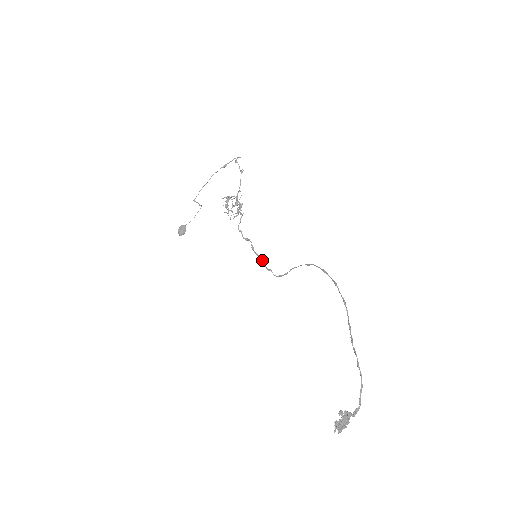
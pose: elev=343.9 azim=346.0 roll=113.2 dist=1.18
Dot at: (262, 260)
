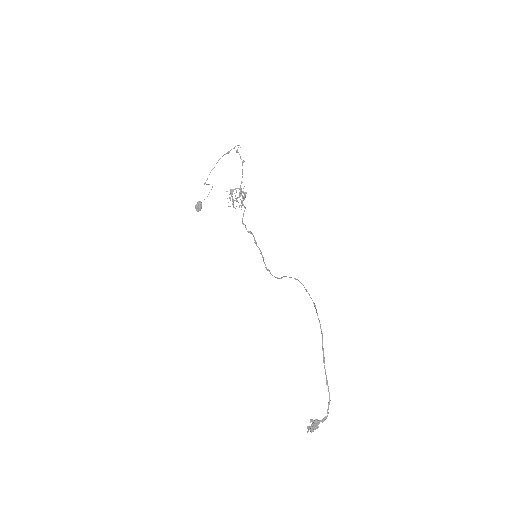
Dot at: (263, 257)
